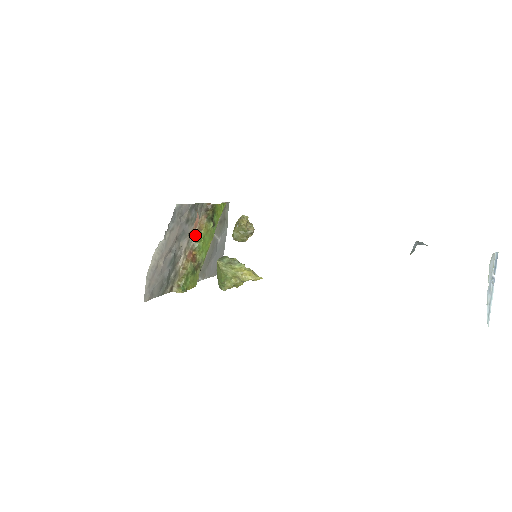
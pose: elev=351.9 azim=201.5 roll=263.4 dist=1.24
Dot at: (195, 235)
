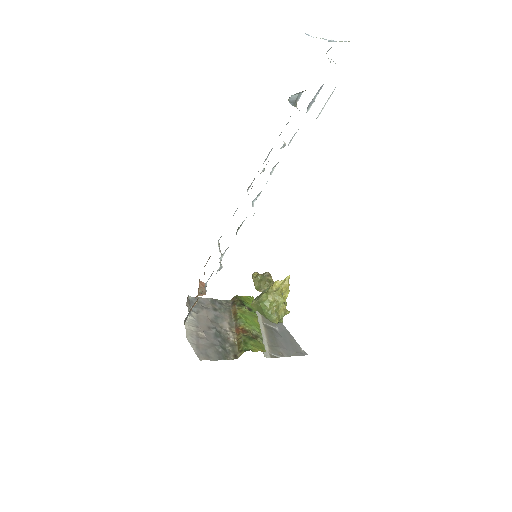
Dot at: (233, 318)
